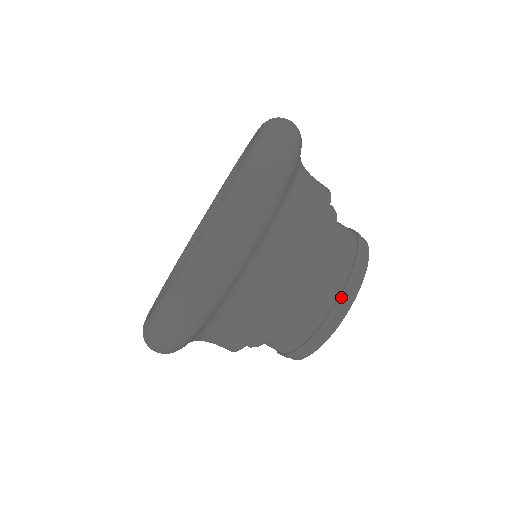
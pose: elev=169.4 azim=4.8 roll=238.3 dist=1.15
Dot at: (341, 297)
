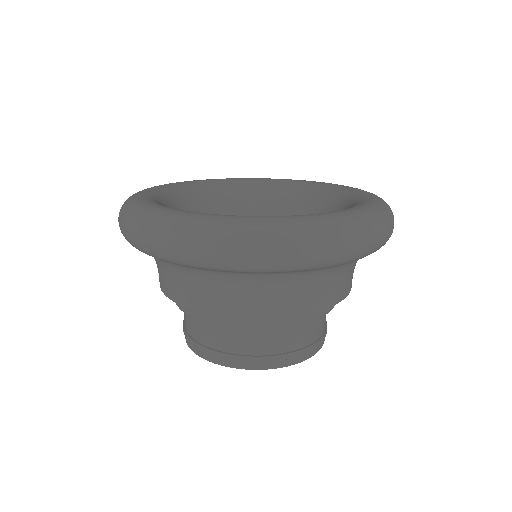
Dot at: (325, 333)
